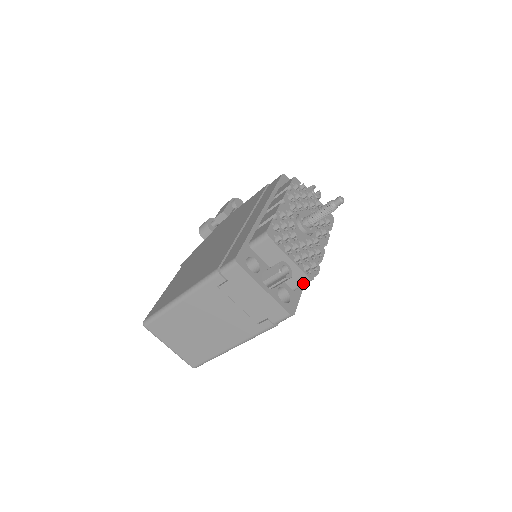
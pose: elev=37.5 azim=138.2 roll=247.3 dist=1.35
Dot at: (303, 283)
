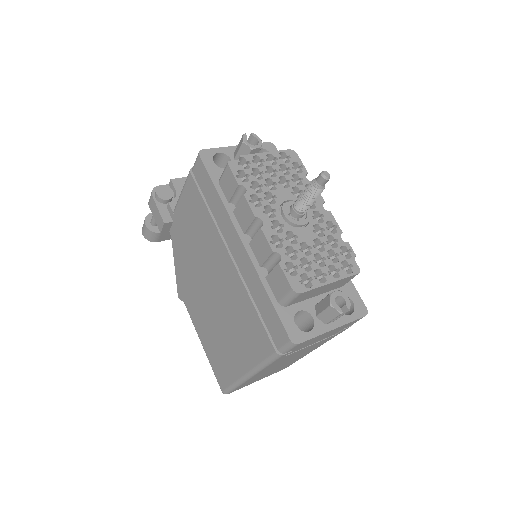
Dot at: occluded
